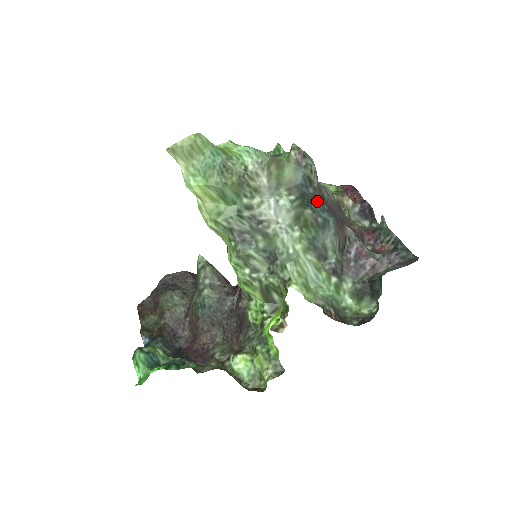
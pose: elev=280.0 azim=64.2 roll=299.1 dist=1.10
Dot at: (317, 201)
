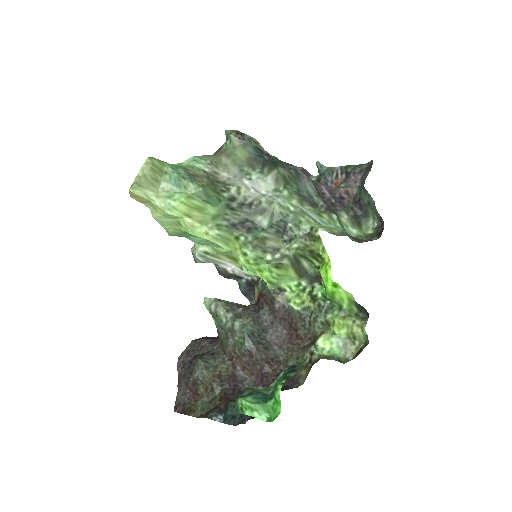
Dot at: (277, 161)
